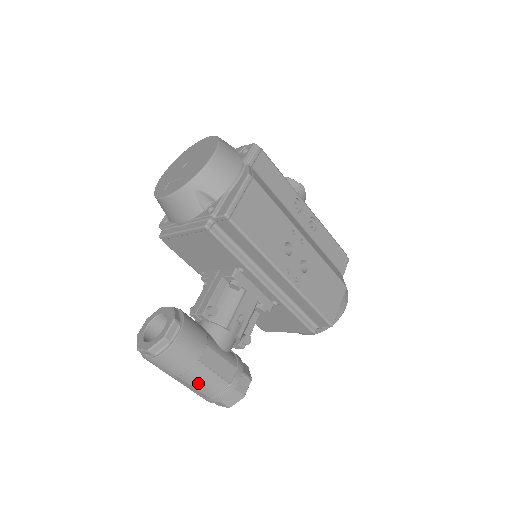
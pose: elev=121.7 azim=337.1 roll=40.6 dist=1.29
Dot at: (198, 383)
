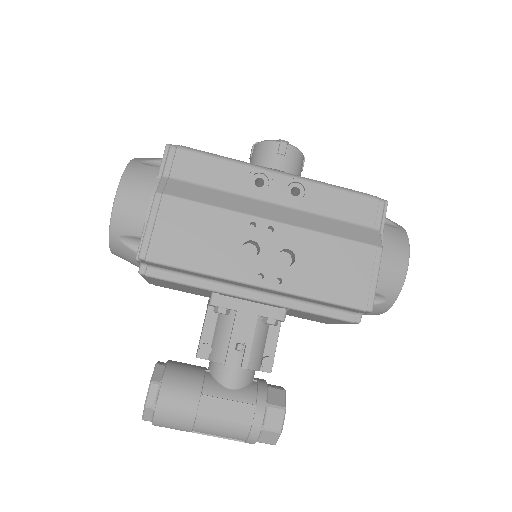
Dot at: (216, 433)
